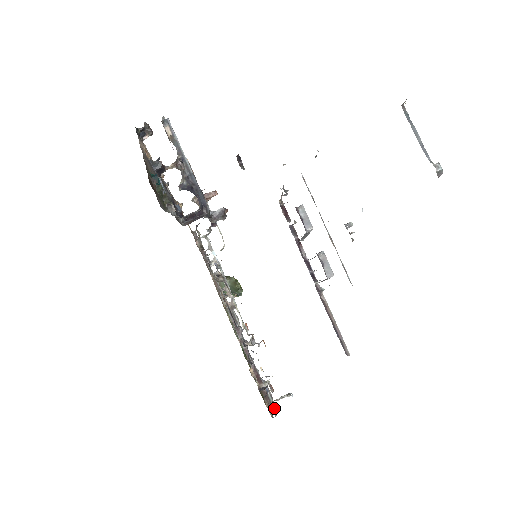
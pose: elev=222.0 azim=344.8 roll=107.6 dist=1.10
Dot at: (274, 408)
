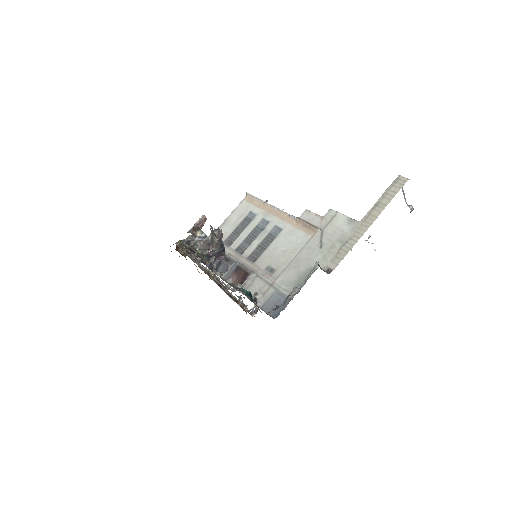
Dot at: occluded
